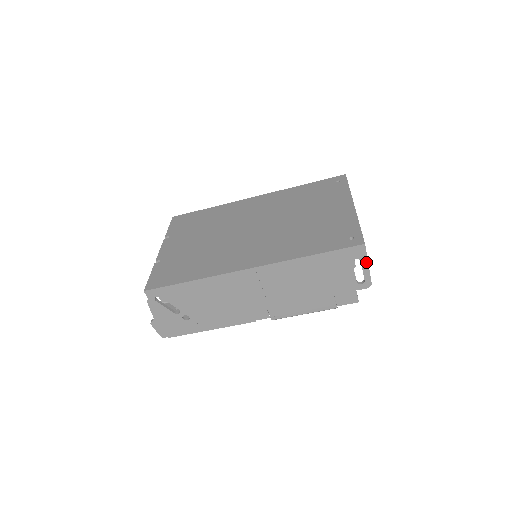
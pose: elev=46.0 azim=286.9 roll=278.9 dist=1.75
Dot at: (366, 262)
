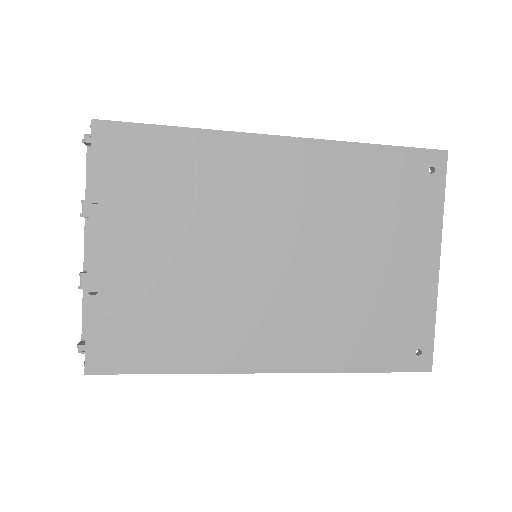
Dot at: occluded
